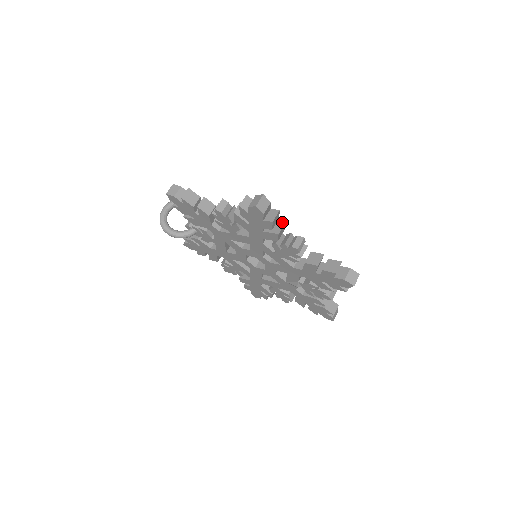
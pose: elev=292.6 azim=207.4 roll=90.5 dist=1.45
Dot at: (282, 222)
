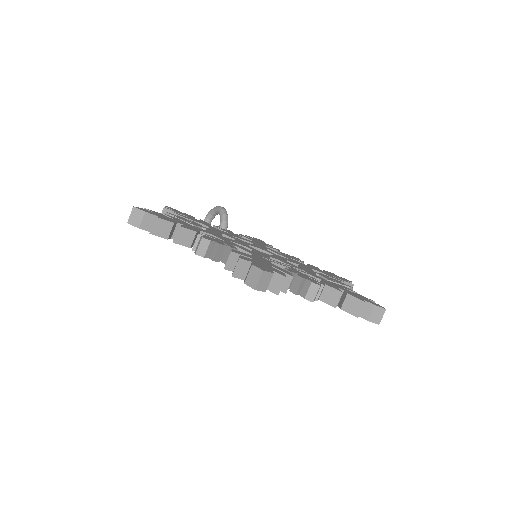
Dot at: (179, 226)
